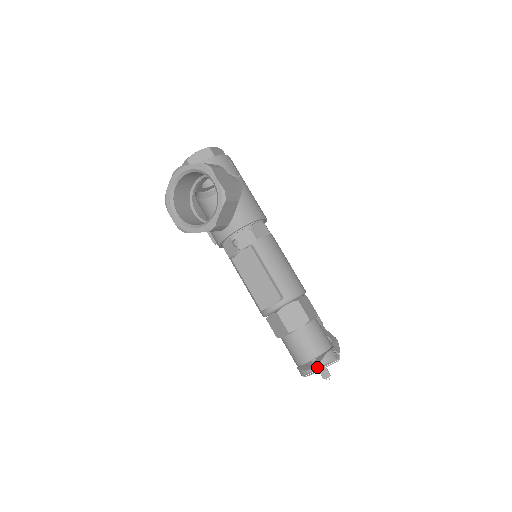
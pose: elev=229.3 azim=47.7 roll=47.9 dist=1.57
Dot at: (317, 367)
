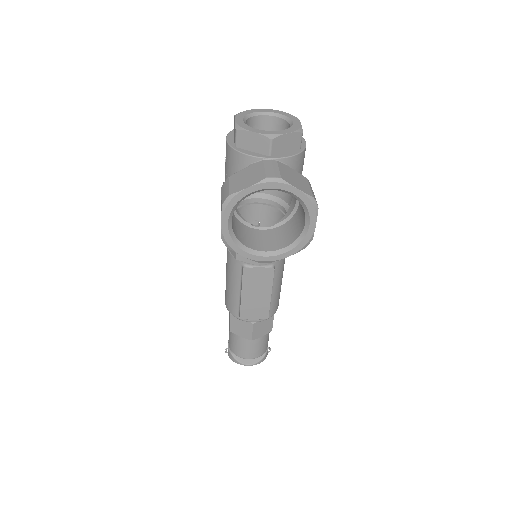
Dot at: occluded
